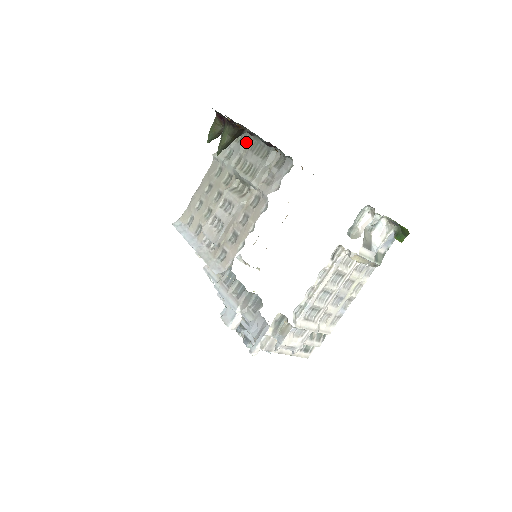
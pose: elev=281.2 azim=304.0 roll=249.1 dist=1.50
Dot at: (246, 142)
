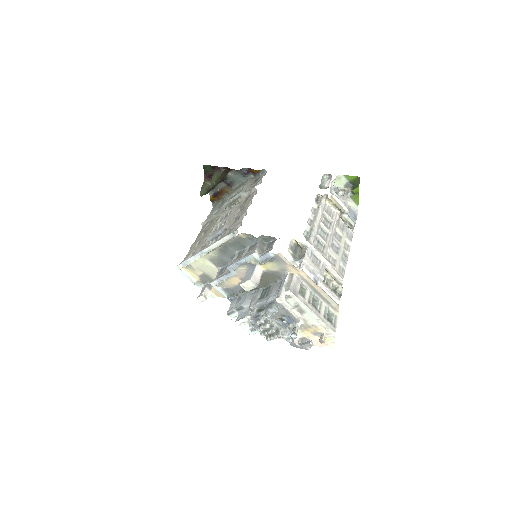
Dot at: occluded
